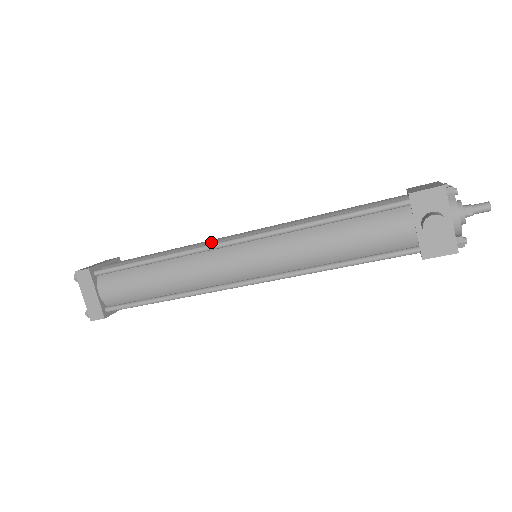
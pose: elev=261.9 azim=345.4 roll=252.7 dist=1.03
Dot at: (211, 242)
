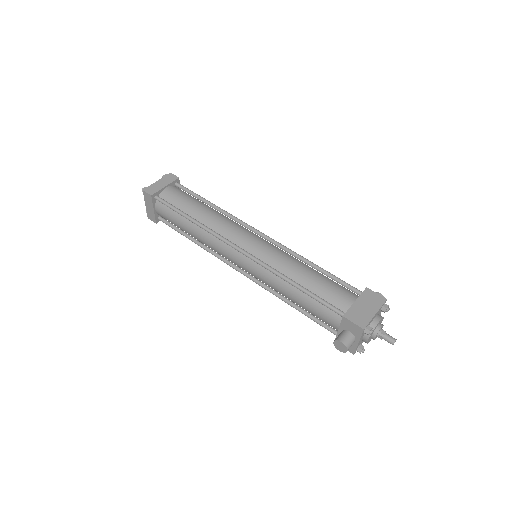
Dot at: (230, 234)
